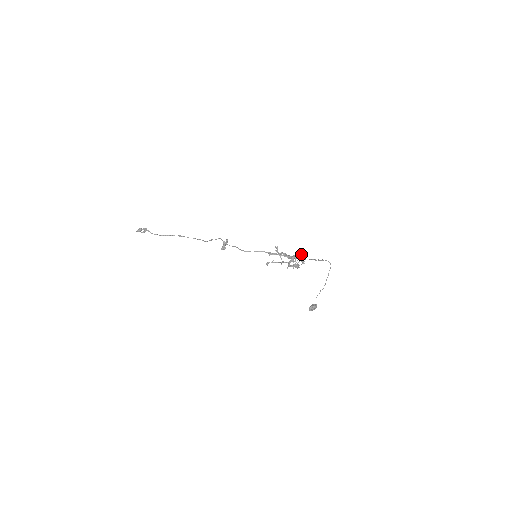
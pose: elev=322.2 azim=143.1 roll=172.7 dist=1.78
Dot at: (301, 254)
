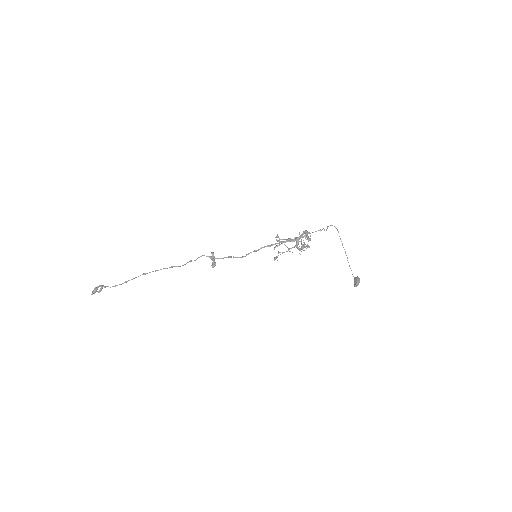
Dot at: (305, 231)
